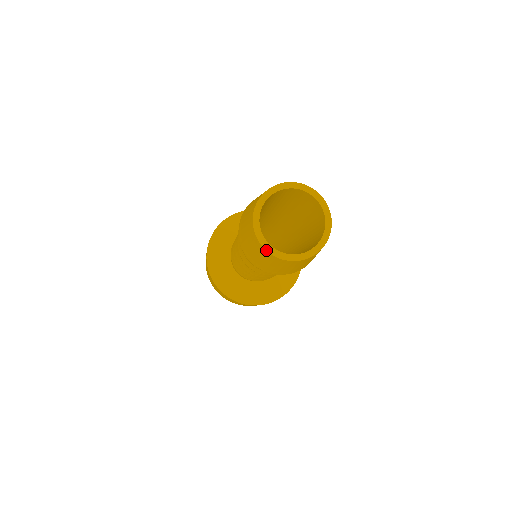
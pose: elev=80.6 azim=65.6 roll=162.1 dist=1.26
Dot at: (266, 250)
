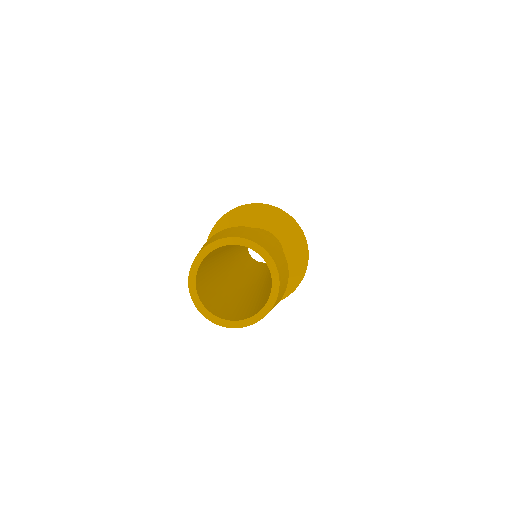
Dot at: (189, 287)
